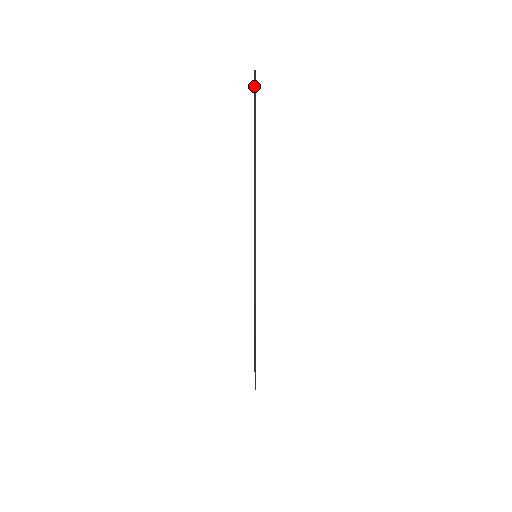
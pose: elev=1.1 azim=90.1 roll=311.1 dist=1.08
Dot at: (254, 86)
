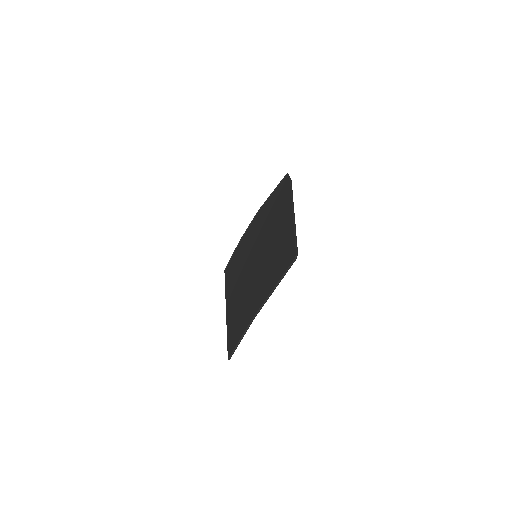
Dot at: (234, 251)
